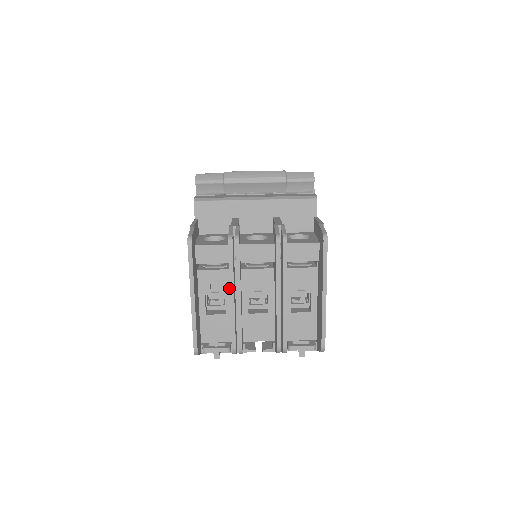
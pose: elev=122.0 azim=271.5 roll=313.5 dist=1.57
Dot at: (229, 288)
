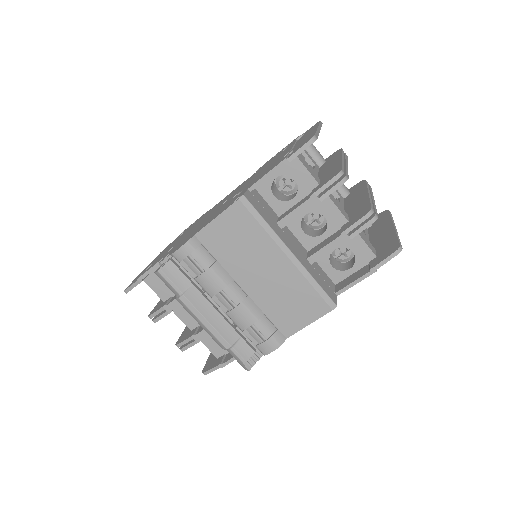
Dot at: occluded
